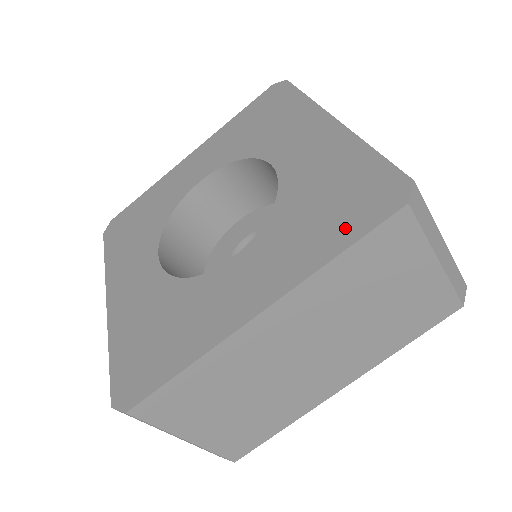
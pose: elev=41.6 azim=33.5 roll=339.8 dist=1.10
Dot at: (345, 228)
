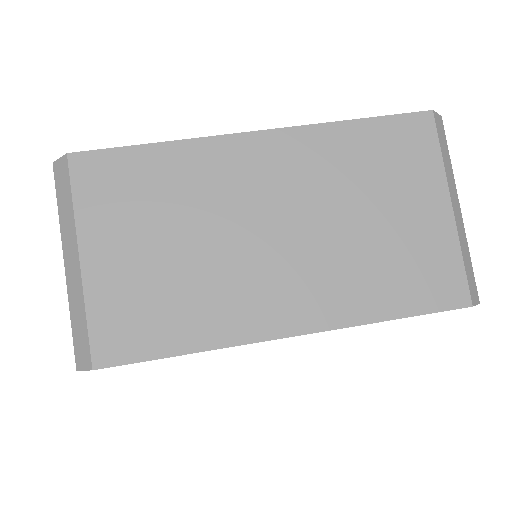
Dot at: occluded
